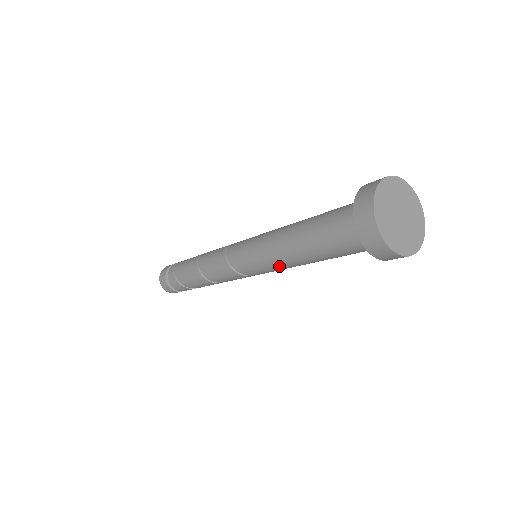
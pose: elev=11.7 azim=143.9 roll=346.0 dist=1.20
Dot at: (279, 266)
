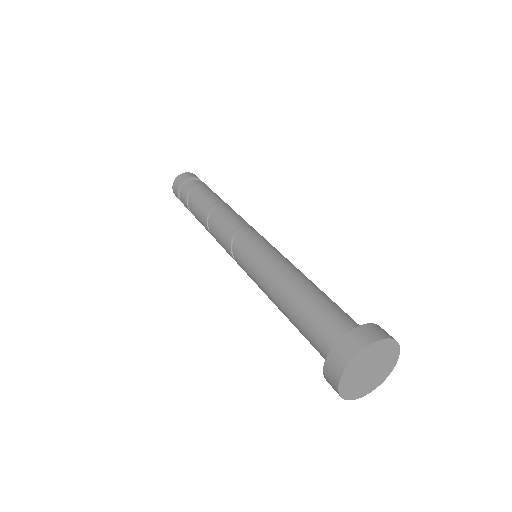
Dot at: (262, 288)
